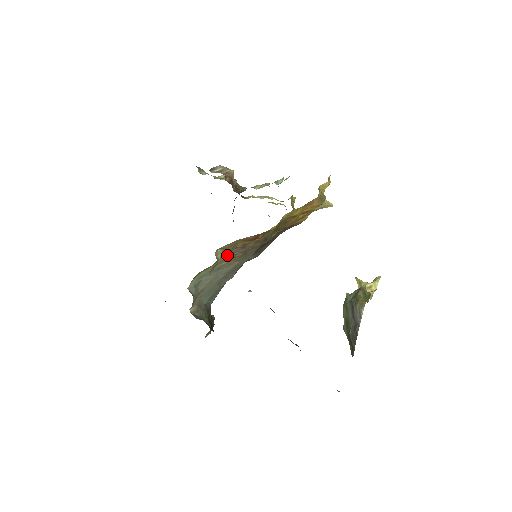
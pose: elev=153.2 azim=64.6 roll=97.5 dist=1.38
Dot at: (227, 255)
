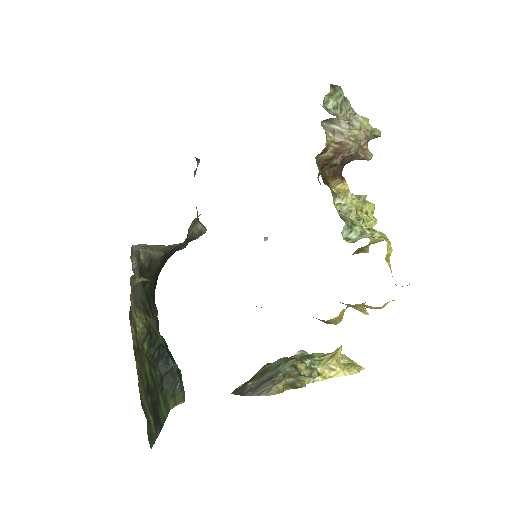
Dot at: occluded
